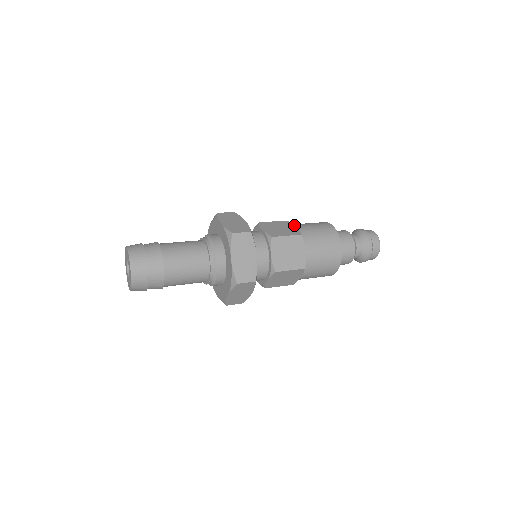
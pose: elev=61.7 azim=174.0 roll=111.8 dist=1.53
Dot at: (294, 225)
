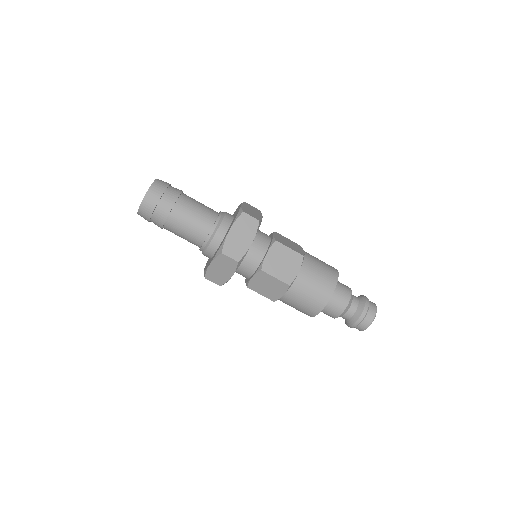
Dot at: (300, 268)
